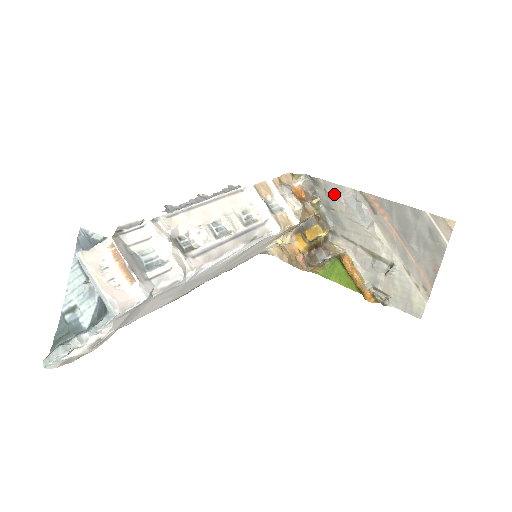
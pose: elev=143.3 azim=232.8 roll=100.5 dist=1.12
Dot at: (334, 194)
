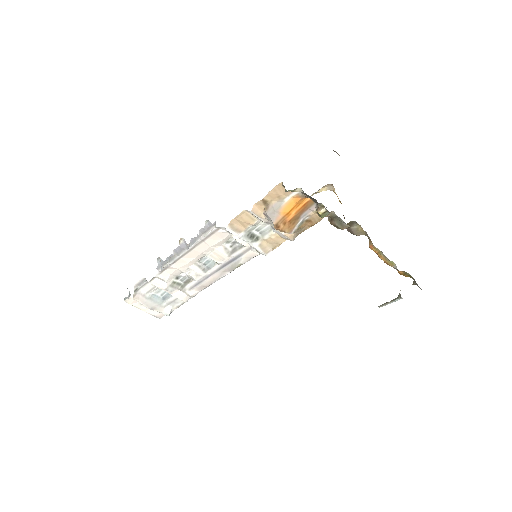
Dot at: occluded
